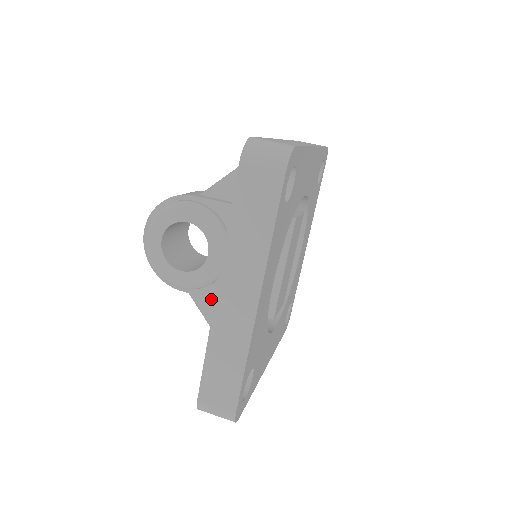
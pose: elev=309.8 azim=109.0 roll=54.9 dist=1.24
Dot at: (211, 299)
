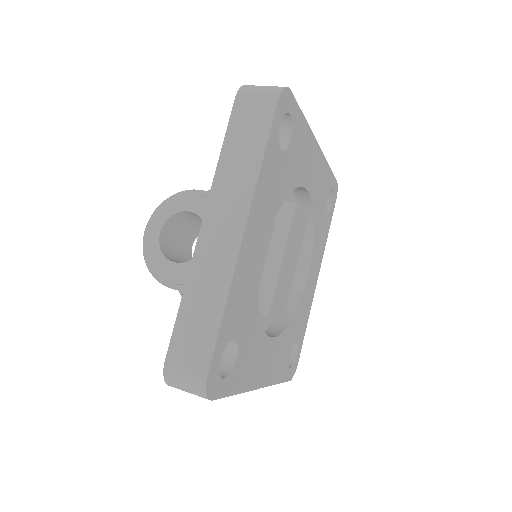
Dot at: occluded
